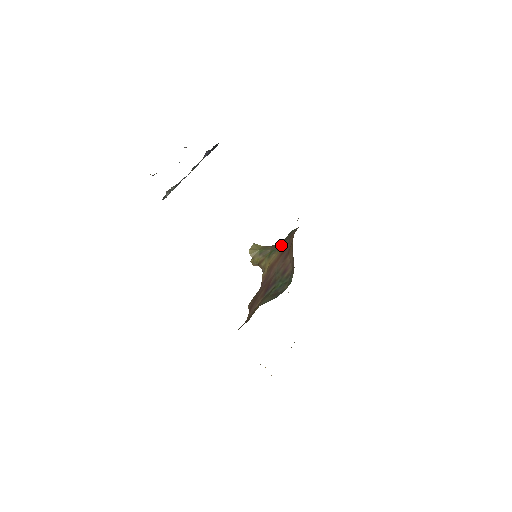
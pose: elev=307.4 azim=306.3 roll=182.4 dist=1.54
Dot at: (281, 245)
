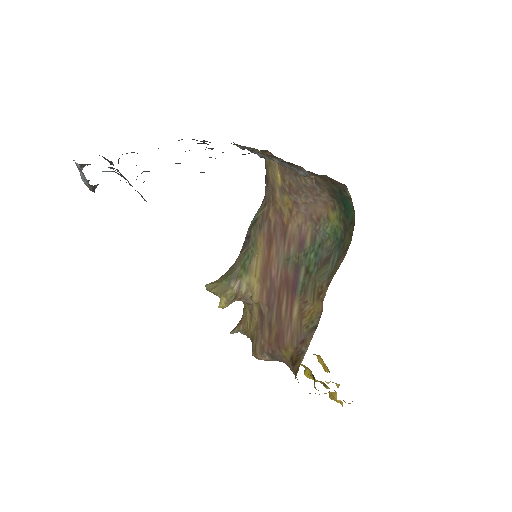
Dot at: (254, 243)
